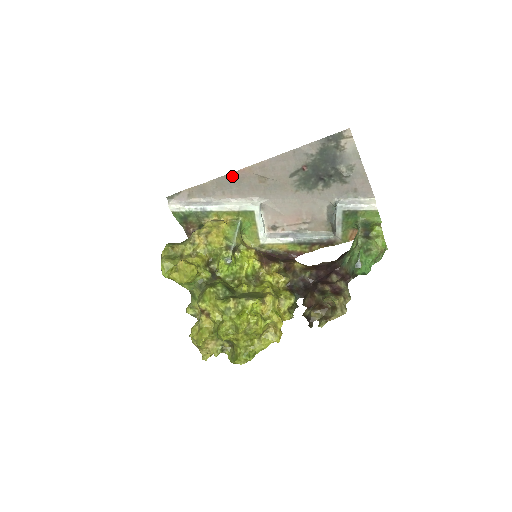
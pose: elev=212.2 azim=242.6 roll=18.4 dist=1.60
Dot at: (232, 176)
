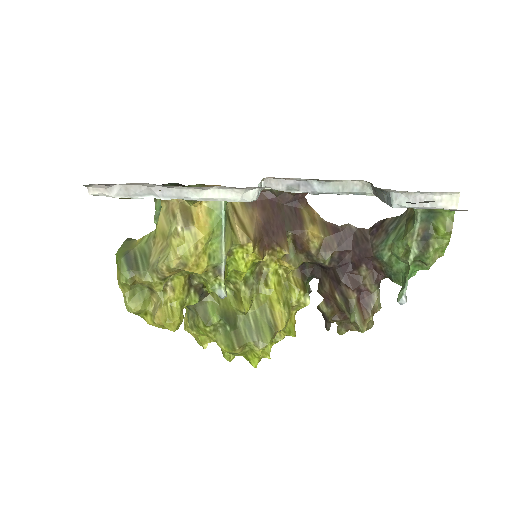
Dot at: occluded
